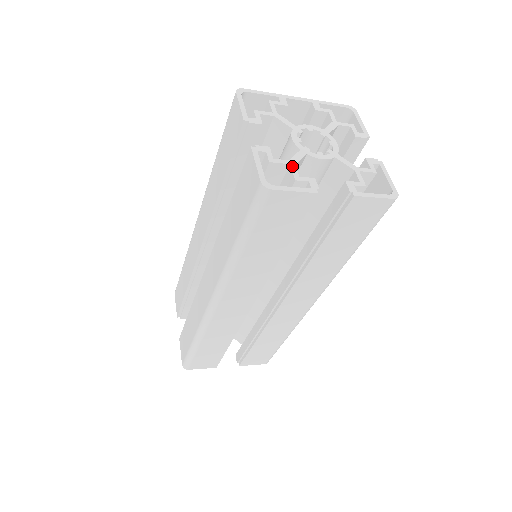
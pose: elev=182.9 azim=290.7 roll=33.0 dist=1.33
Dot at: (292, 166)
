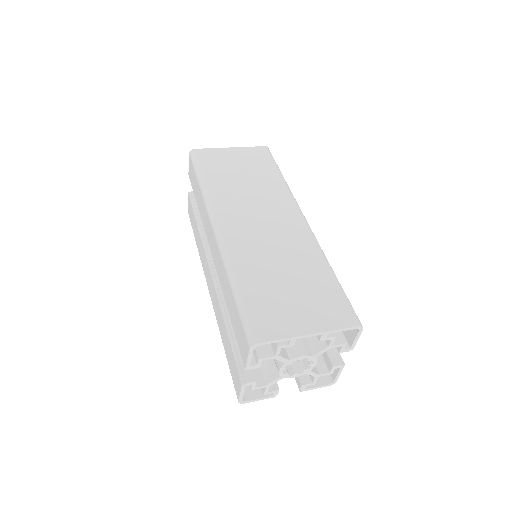
Dot at: (267, 388)
